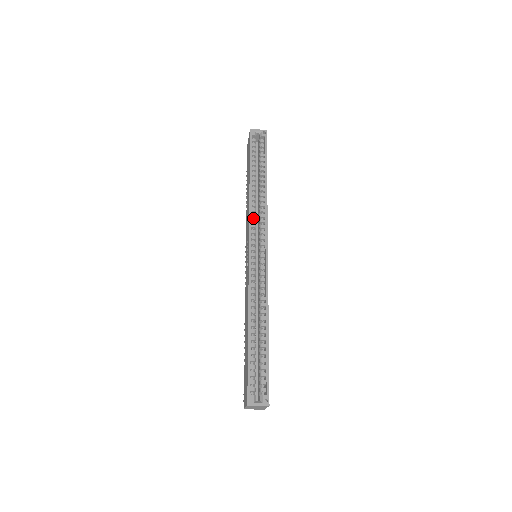
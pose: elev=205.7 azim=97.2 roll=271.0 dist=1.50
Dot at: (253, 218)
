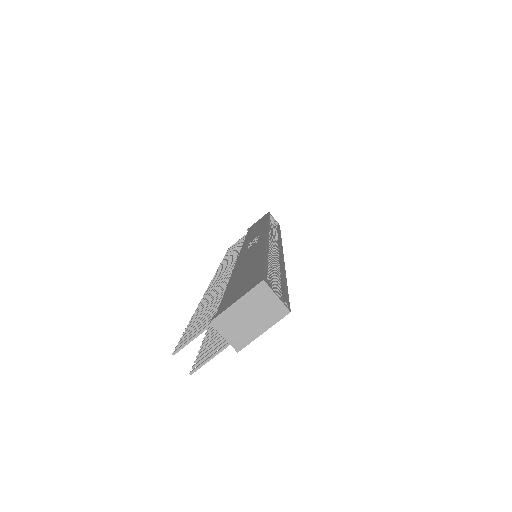
Dot at: occluded
